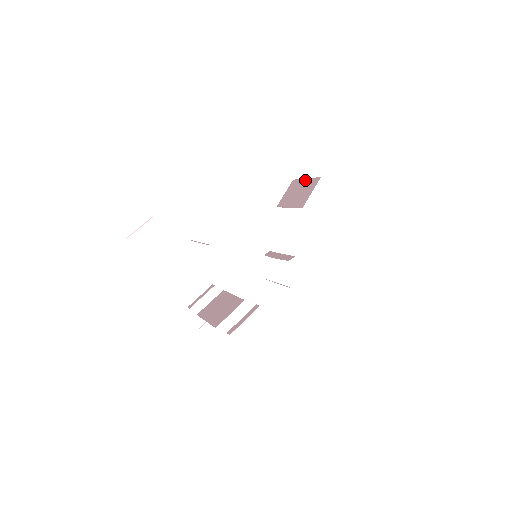
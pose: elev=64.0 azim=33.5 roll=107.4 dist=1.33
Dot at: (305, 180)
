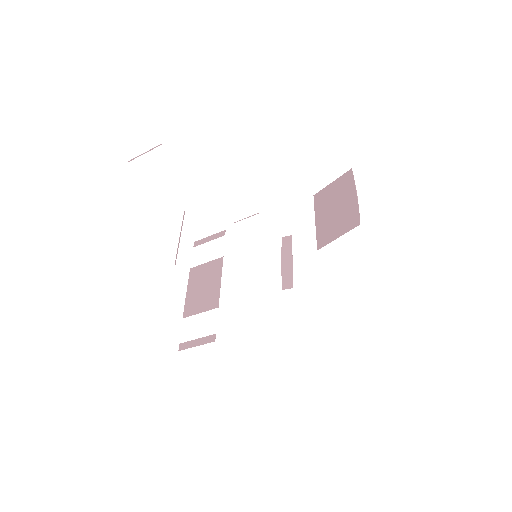
Dot at: (353, 196)
